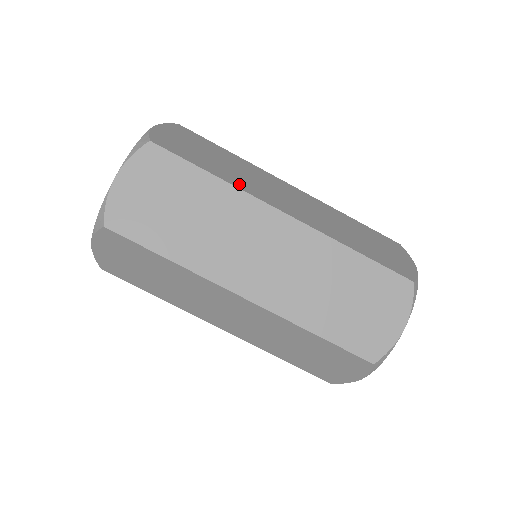
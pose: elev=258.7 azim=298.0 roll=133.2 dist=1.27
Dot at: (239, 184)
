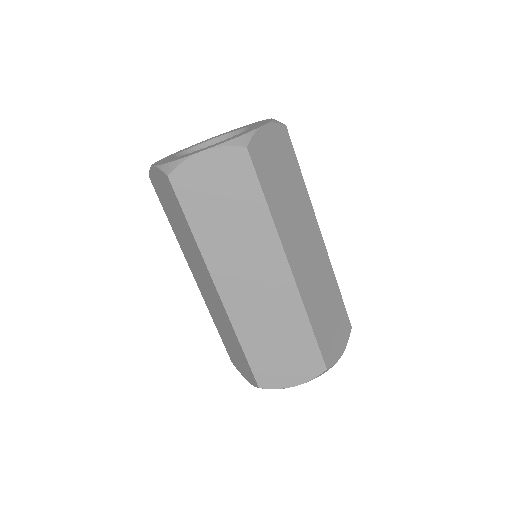
Dot at: occluded
